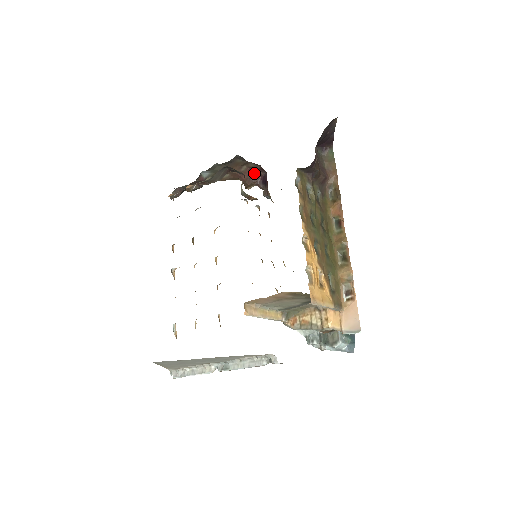
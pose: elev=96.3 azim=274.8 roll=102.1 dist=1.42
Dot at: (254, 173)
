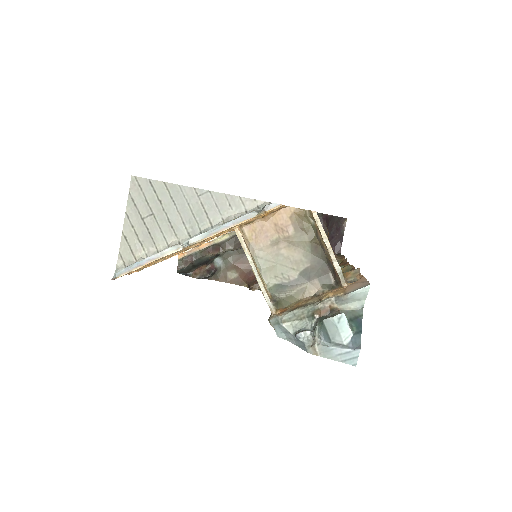
Dot at: occluded
